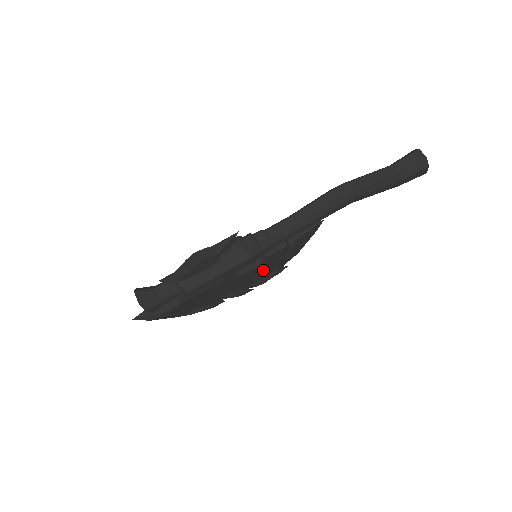
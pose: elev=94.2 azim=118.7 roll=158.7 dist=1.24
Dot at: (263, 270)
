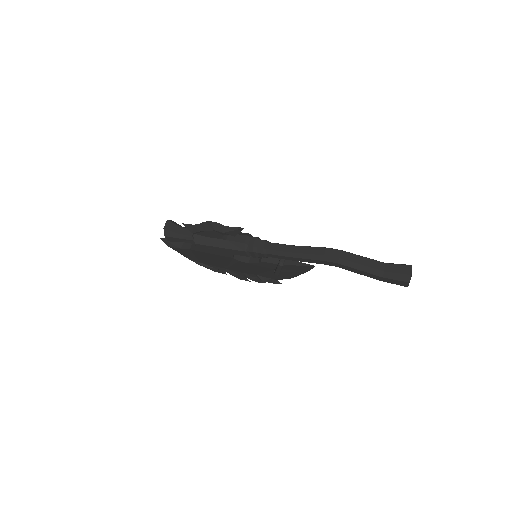
Dot at: (259, 271)
